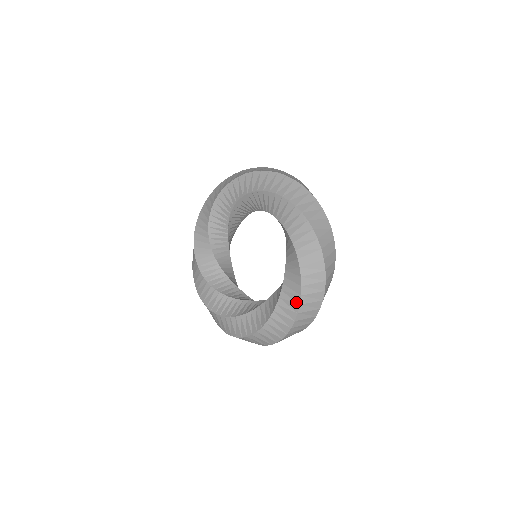
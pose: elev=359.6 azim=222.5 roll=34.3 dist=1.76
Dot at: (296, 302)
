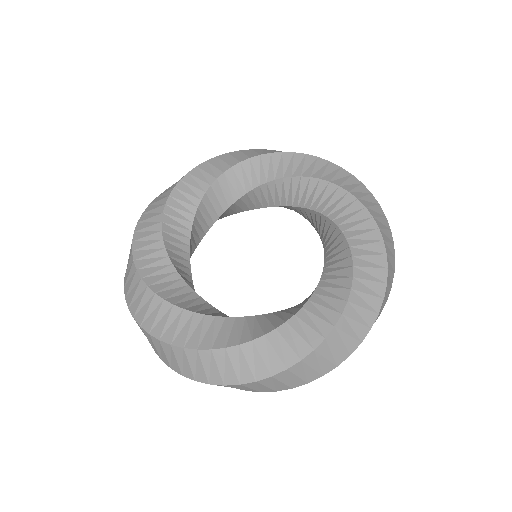
Dot at: (377, 240)
